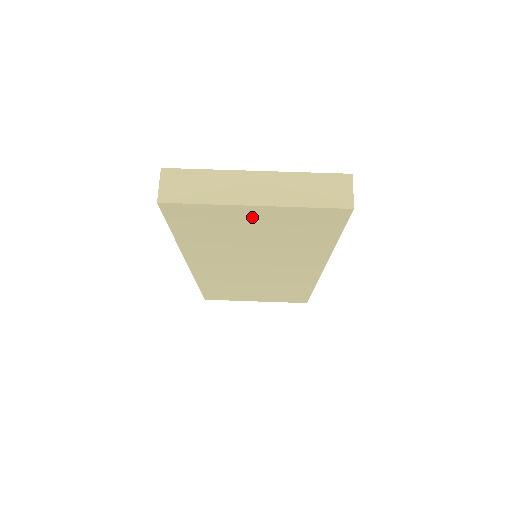
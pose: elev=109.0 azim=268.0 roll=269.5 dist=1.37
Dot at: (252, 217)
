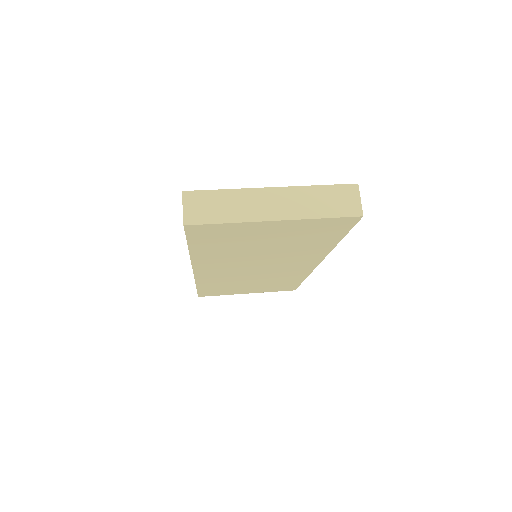
Dot at: (269, 229)
